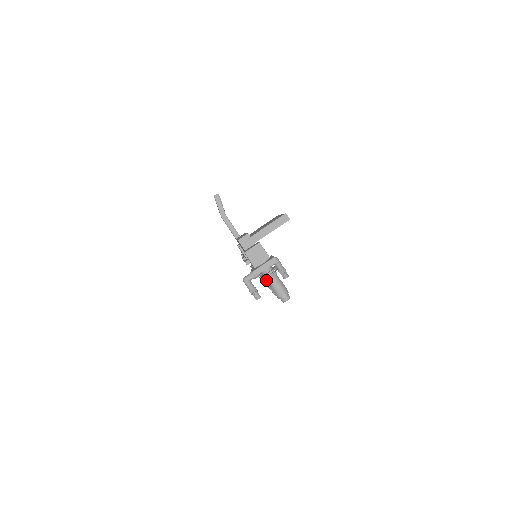
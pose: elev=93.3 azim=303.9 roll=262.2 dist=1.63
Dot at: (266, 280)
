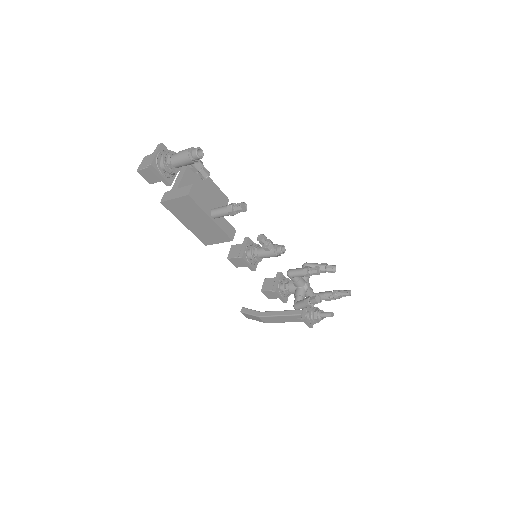
Dot at: (169, 163)
